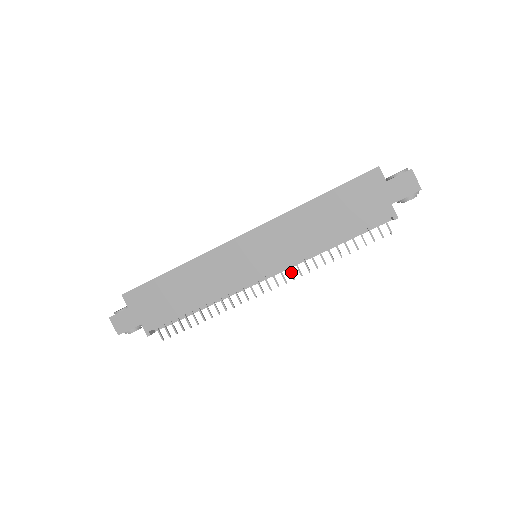
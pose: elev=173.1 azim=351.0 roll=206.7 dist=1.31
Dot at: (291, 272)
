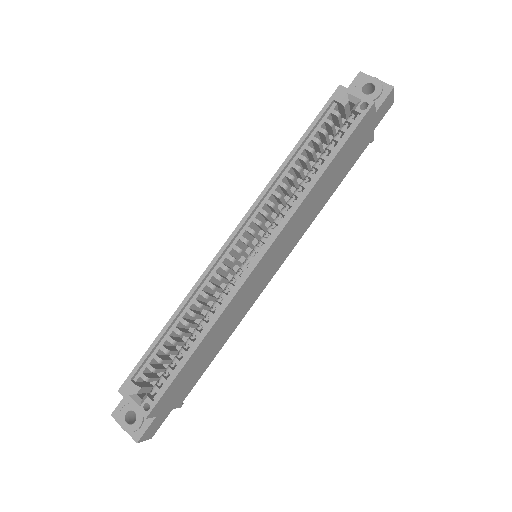
Dot at: occluded
